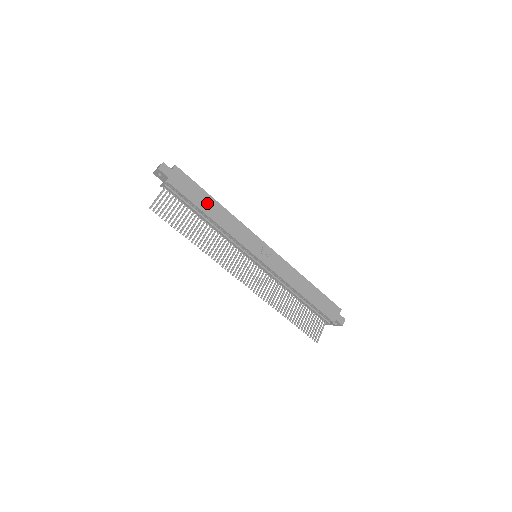
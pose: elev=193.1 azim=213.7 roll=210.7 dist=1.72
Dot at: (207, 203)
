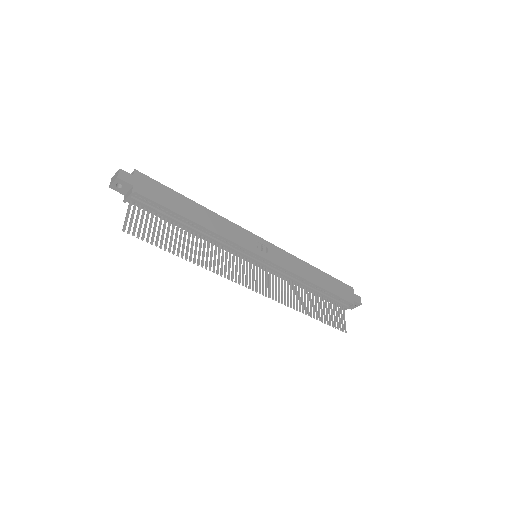
Dot at: (187, 207)
